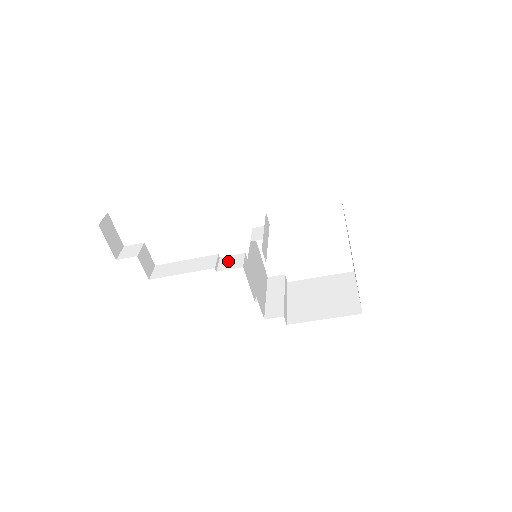
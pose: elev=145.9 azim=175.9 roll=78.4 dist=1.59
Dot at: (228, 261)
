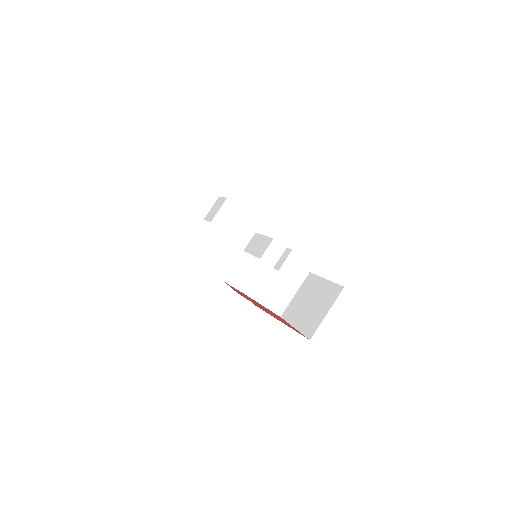
Dot at: (236, 227)
